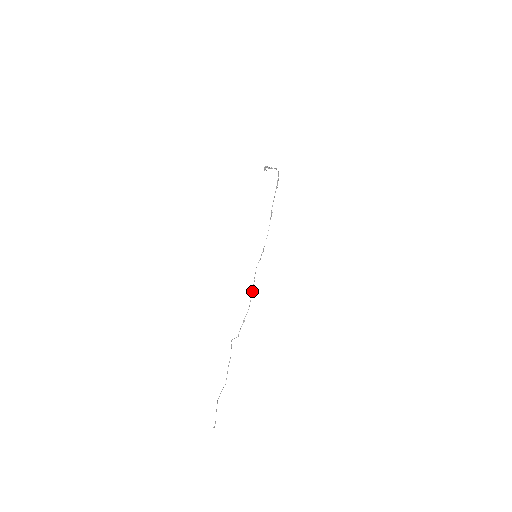
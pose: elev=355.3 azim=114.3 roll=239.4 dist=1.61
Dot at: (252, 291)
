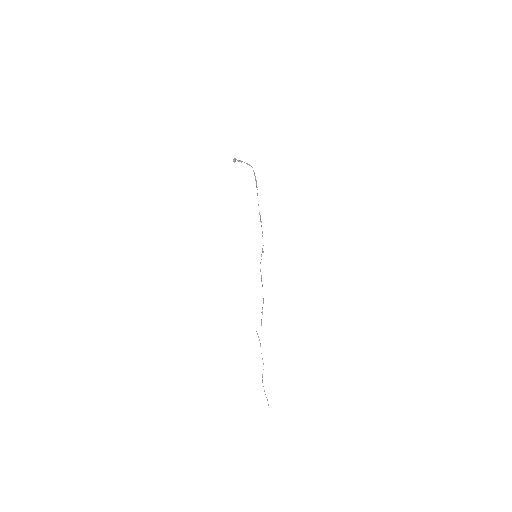
Dot at: (262, 286)
